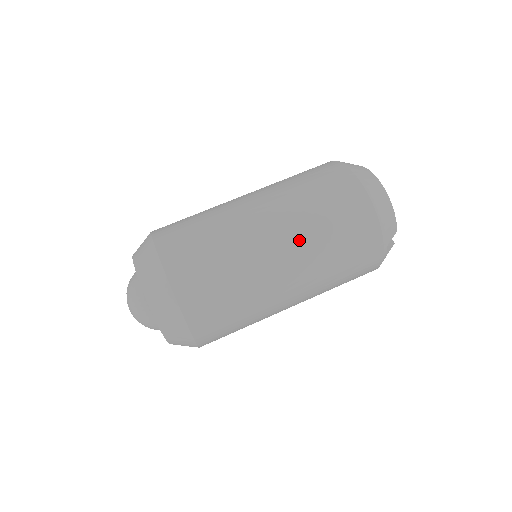
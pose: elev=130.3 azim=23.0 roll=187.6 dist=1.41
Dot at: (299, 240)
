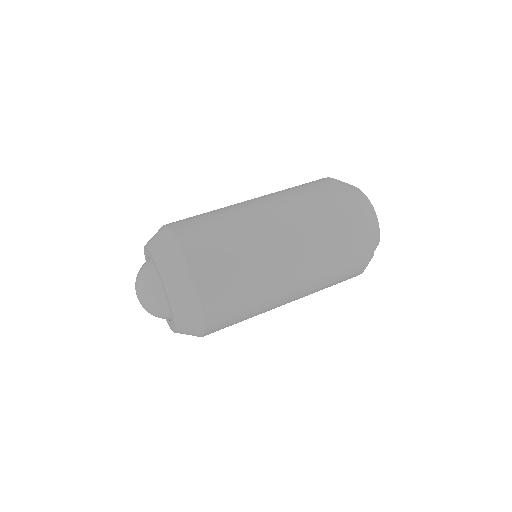
Dot at: (305, 243)
